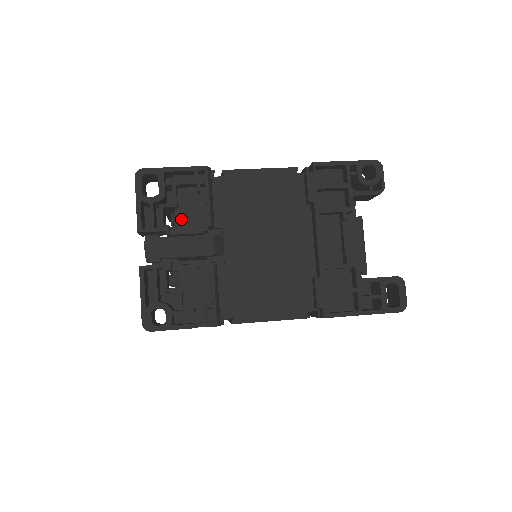
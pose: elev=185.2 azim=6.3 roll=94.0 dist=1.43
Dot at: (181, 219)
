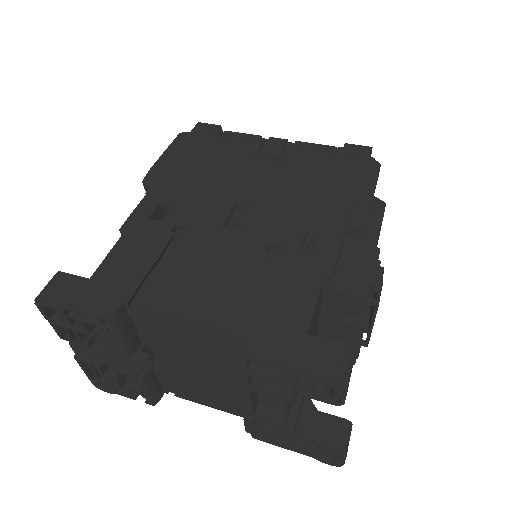
Dot at: occluded
